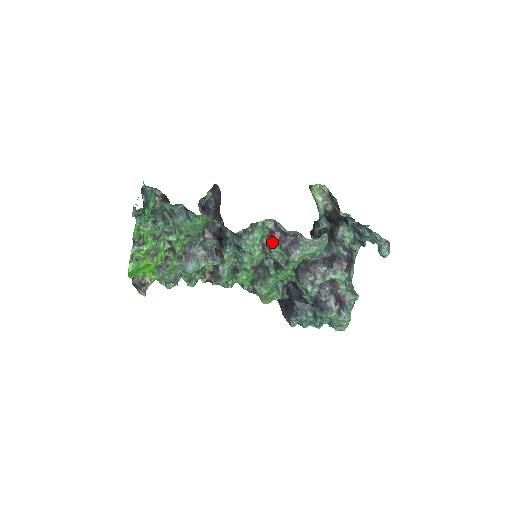
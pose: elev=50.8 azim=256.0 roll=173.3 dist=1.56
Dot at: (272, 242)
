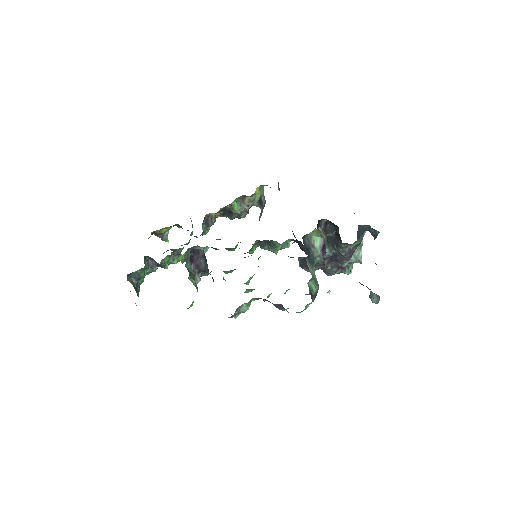
Dot at: occluded
